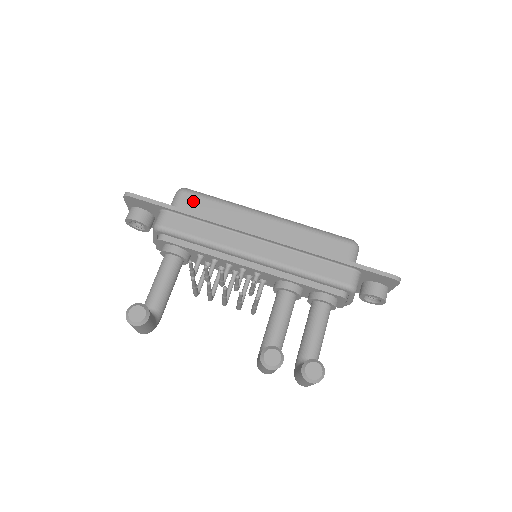
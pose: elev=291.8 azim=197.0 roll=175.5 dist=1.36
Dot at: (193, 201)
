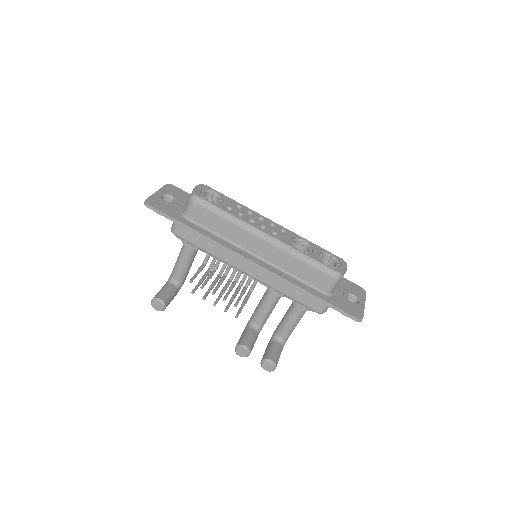
Dot at: (201, 213)
